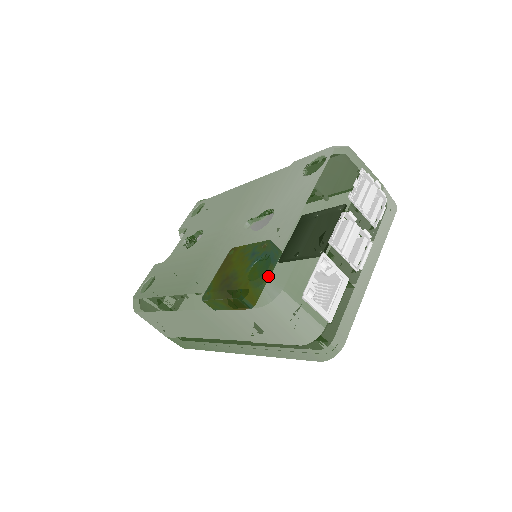
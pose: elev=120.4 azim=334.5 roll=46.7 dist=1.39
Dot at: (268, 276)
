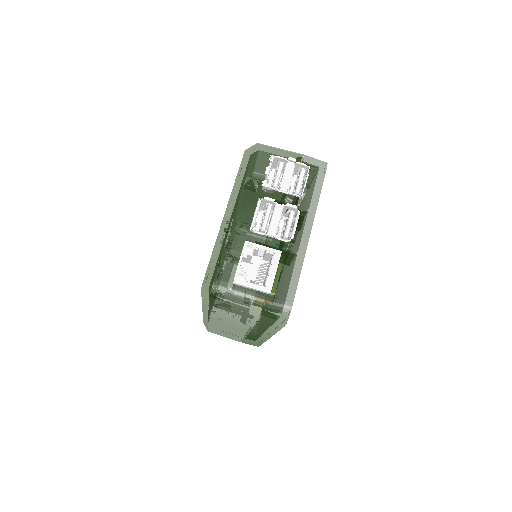
Dot at: (204, 278)
